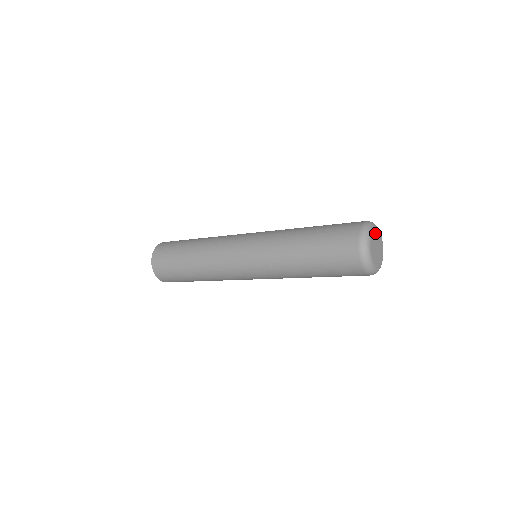
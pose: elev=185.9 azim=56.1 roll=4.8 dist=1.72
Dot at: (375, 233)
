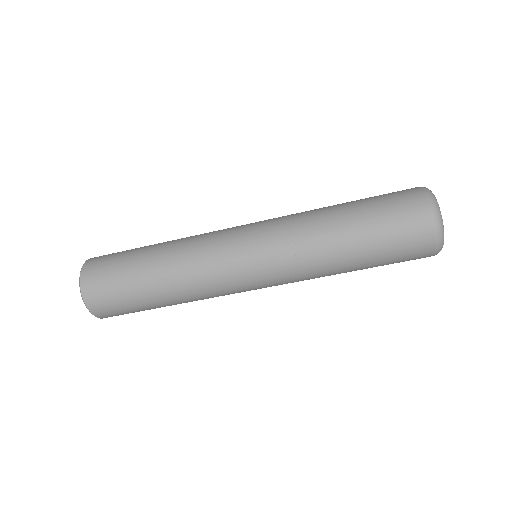
Dot at: occluded
